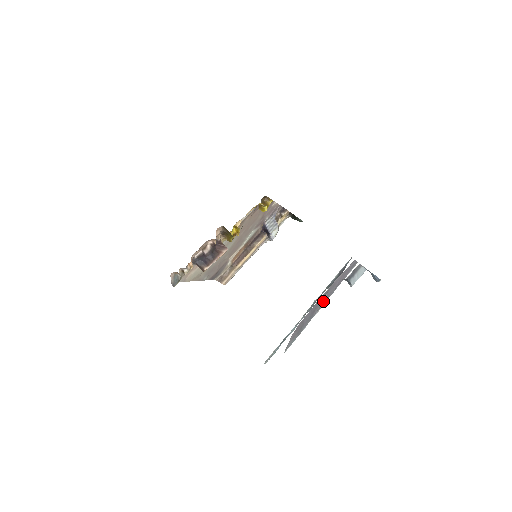
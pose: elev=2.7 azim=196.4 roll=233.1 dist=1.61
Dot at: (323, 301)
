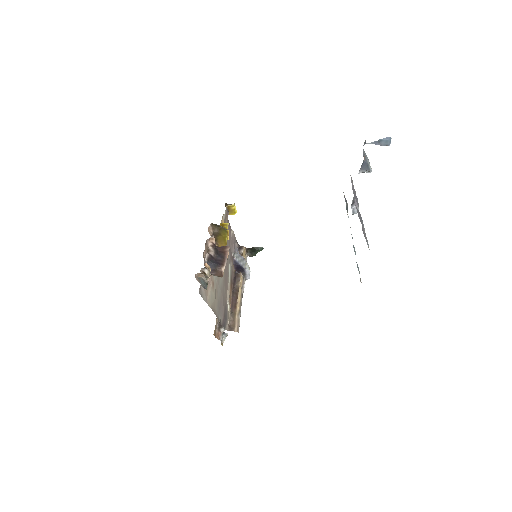
Dot at: (356, 210)
